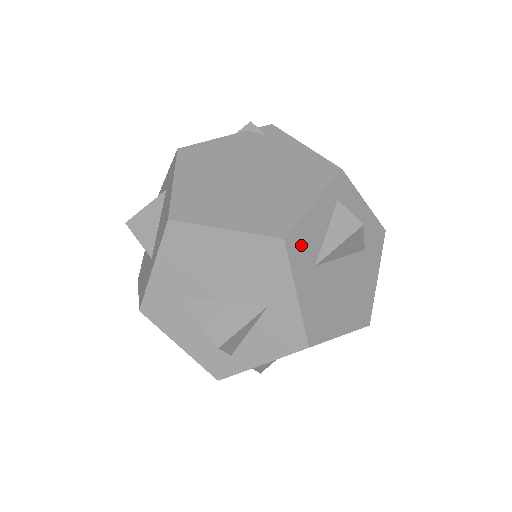
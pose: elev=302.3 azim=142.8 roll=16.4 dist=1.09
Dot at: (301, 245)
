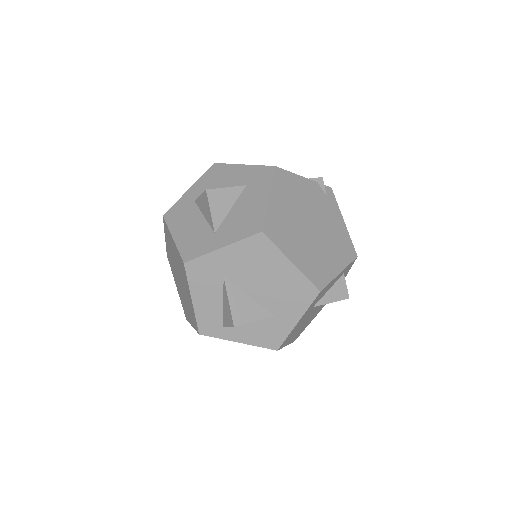
Dot at: (320, 295)
